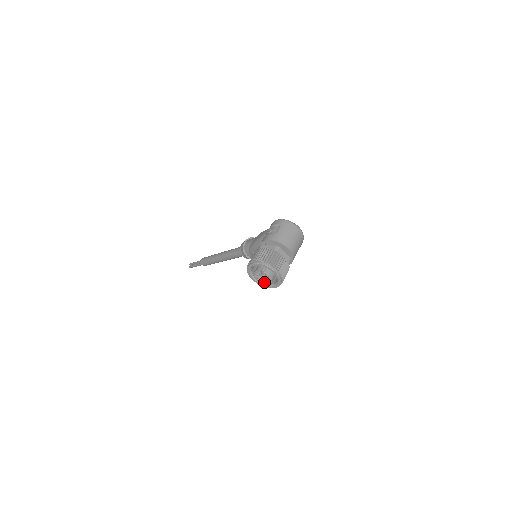
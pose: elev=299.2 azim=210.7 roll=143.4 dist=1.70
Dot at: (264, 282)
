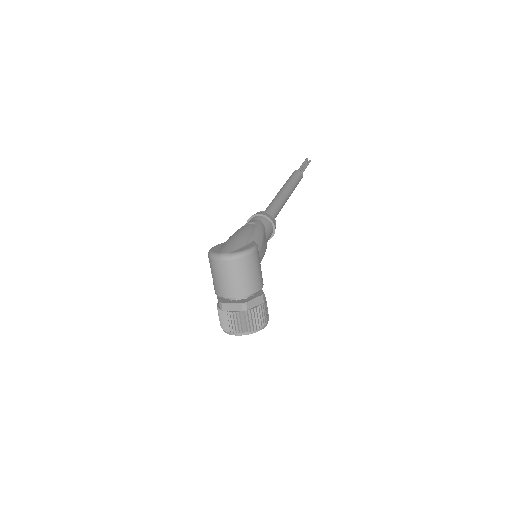
Dot at: occluded
